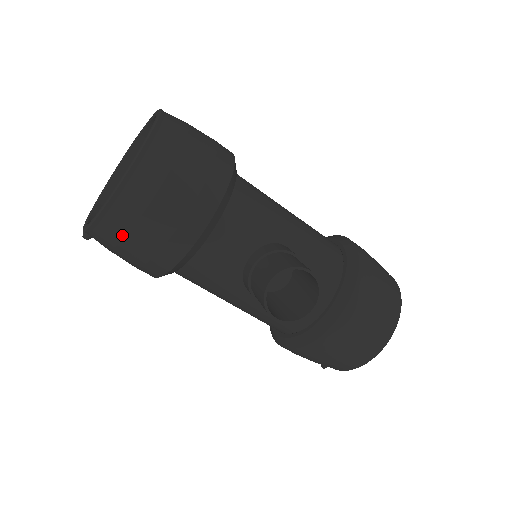
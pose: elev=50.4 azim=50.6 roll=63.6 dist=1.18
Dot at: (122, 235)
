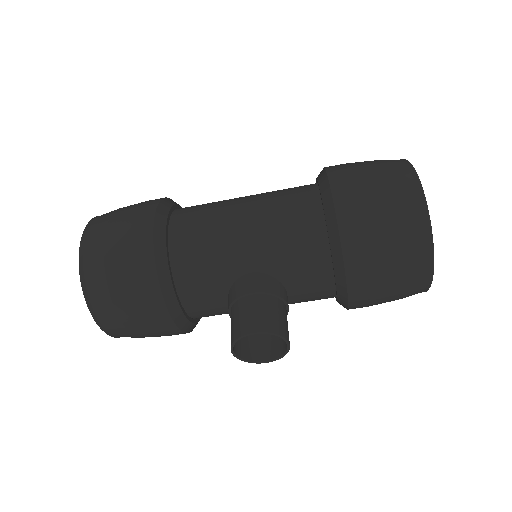
Dot at: occluded
